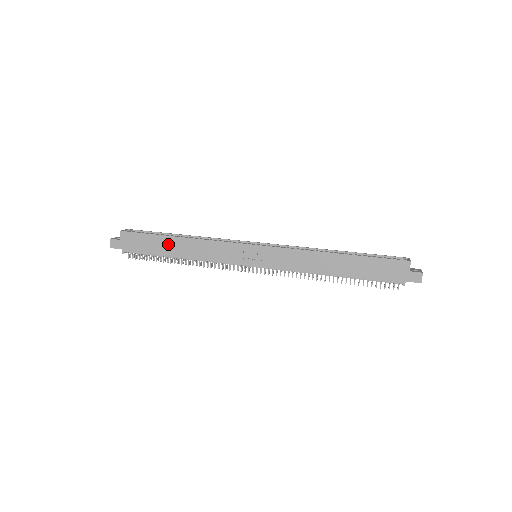
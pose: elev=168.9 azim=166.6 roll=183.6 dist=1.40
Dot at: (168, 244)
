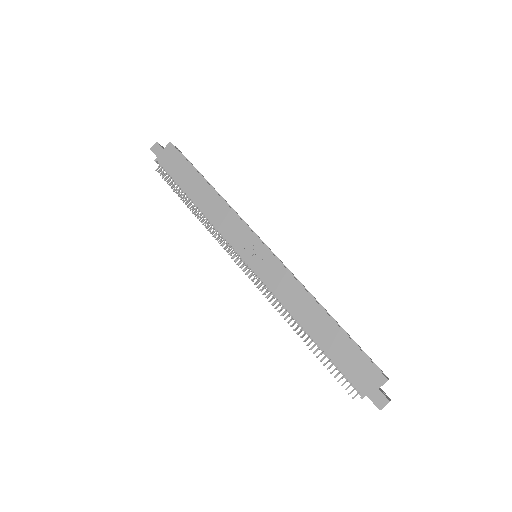
Dot at: (196, 183)
